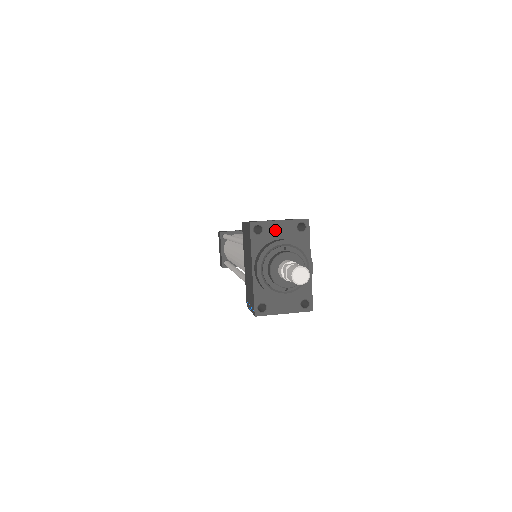
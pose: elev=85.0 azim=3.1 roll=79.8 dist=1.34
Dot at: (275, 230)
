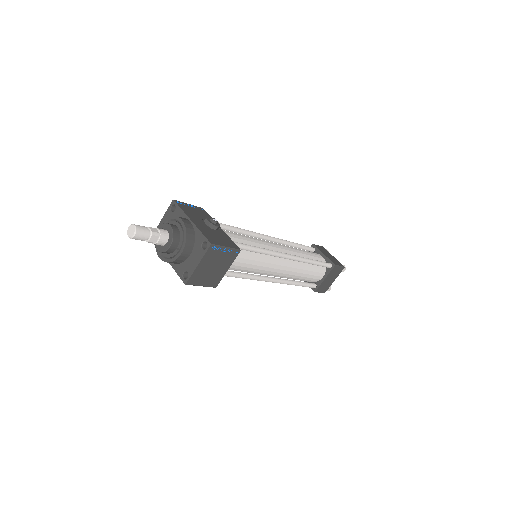
Dot at: occluded
